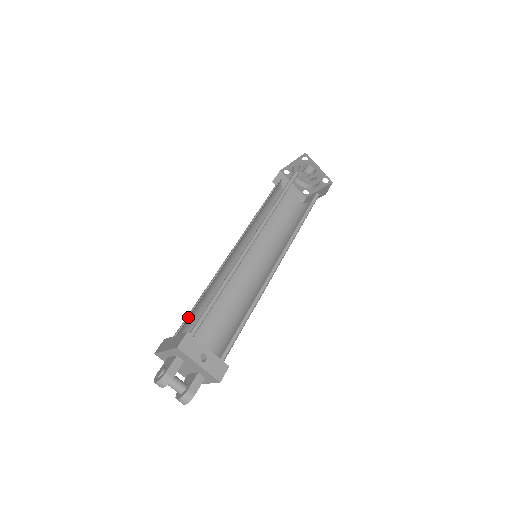
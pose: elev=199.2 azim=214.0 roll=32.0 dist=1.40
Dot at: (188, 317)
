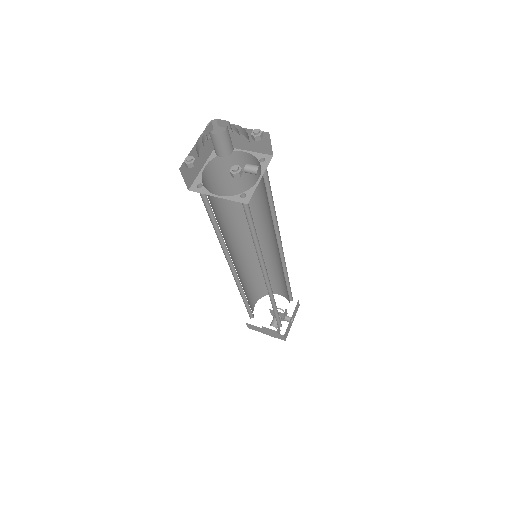
Dot at: occluded
